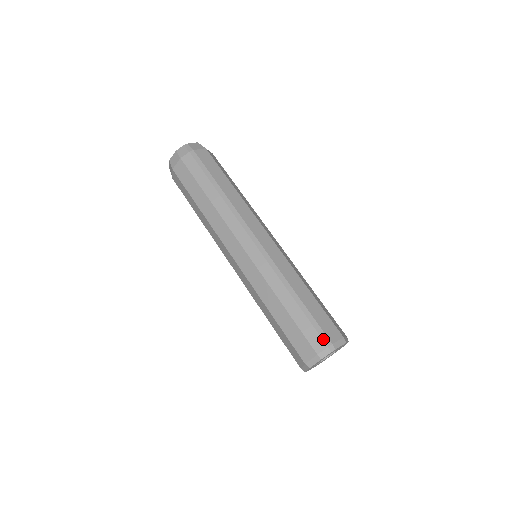
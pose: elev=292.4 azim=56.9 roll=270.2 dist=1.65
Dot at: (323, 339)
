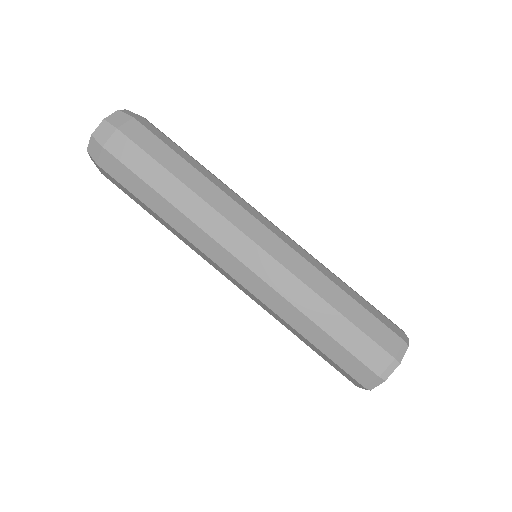
Dot at: (396, 325)
